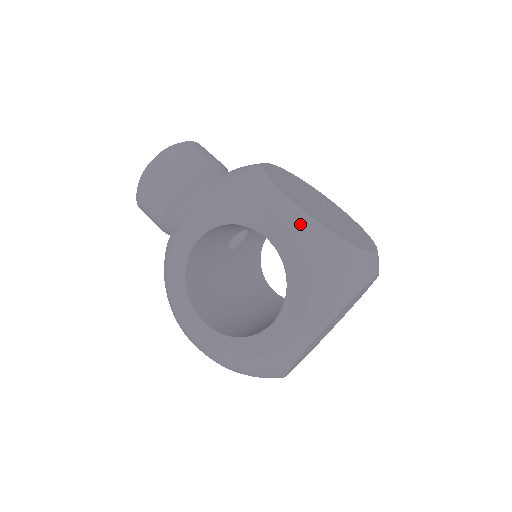
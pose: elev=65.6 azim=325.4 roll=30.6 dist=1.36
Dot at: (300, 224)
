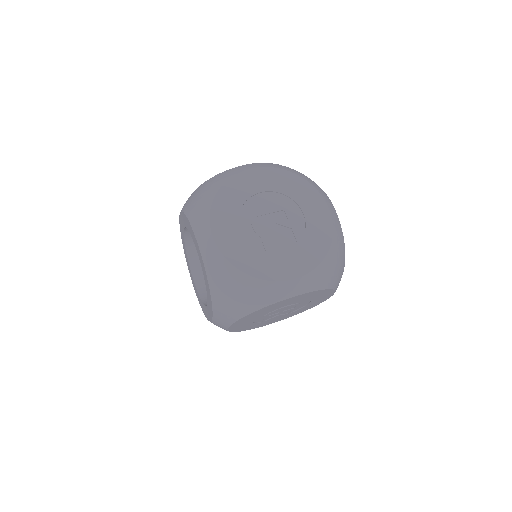
Dot at: occluded
